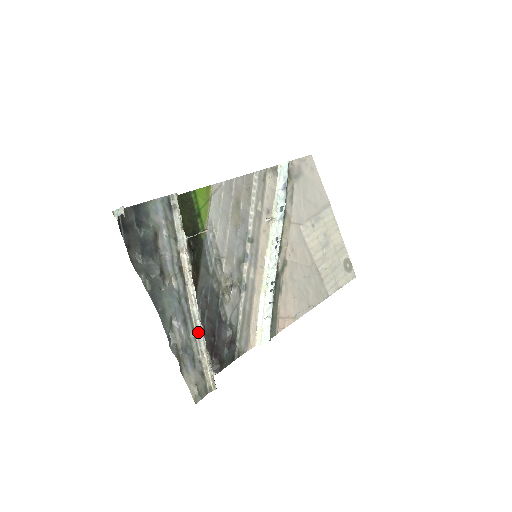
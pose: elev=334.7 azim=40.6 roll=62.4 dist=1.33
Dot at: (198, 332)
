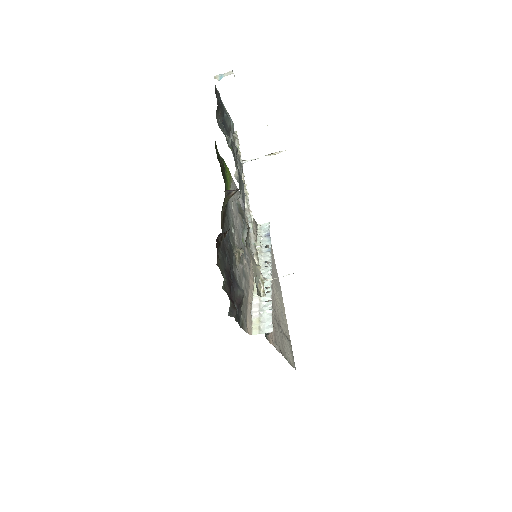
Dot at: (250, 233)
